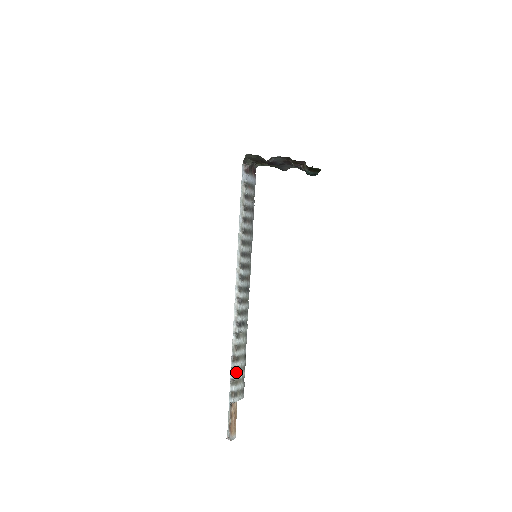
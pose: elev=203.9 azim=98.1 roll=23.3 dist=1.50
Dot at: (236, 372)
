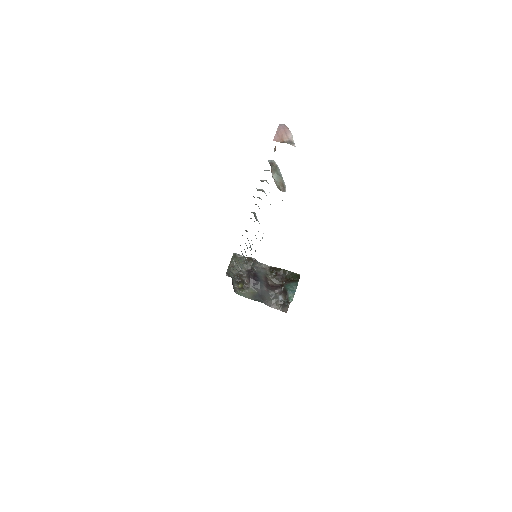
Dot at: occluded
